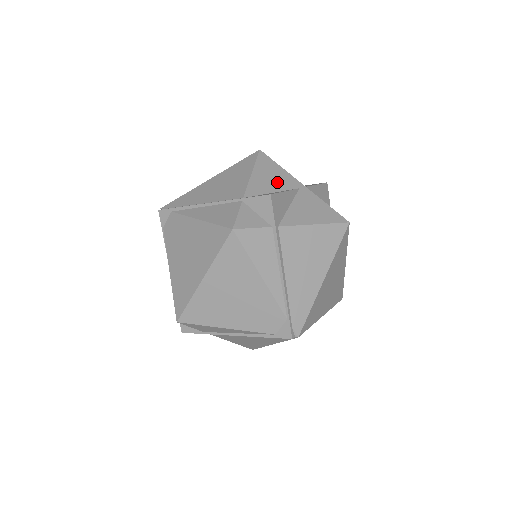
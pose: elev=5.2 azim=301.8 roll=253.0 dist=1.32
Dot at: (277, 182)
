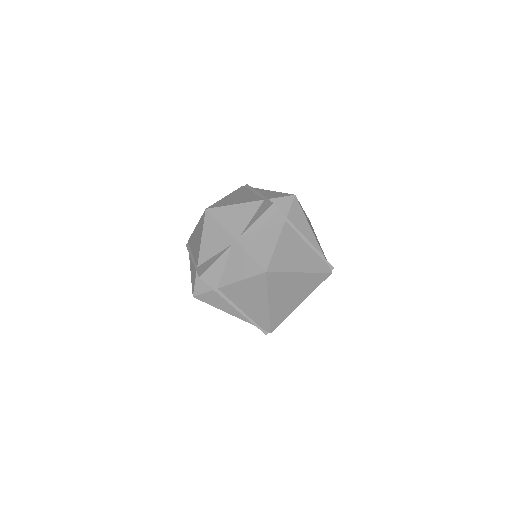
Dot at: (217, 243)
